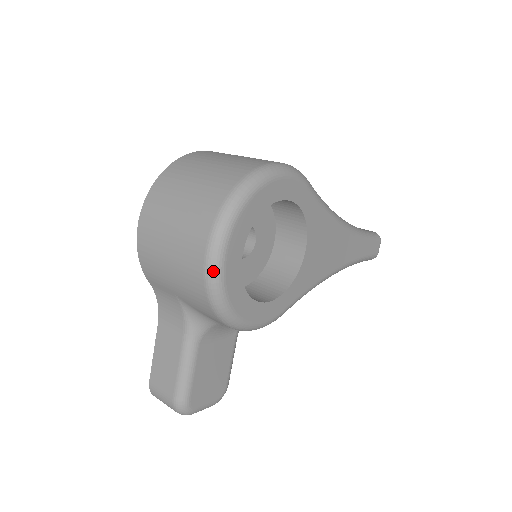
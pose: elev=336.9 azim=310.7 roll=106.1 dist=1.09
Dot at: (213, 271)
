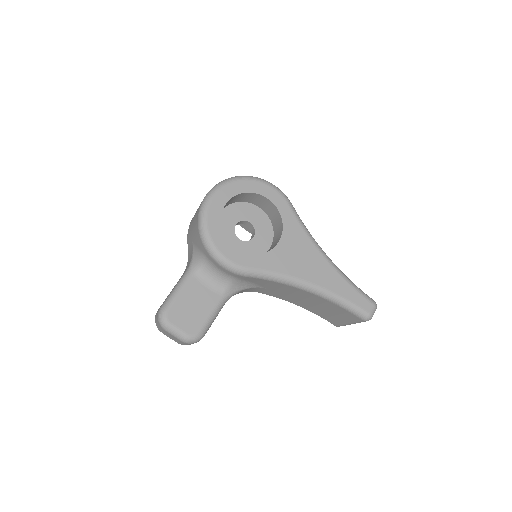
Dot at: (205, 201)
